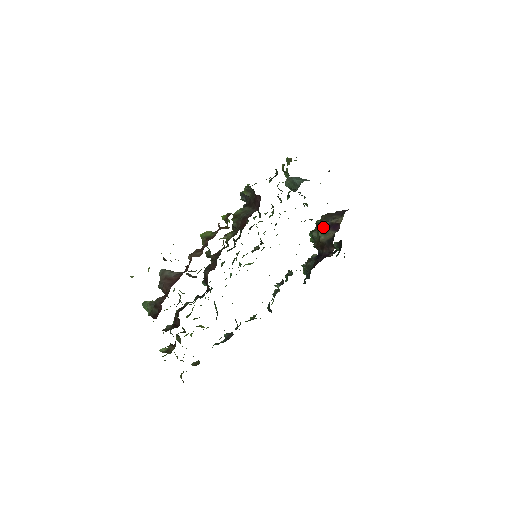
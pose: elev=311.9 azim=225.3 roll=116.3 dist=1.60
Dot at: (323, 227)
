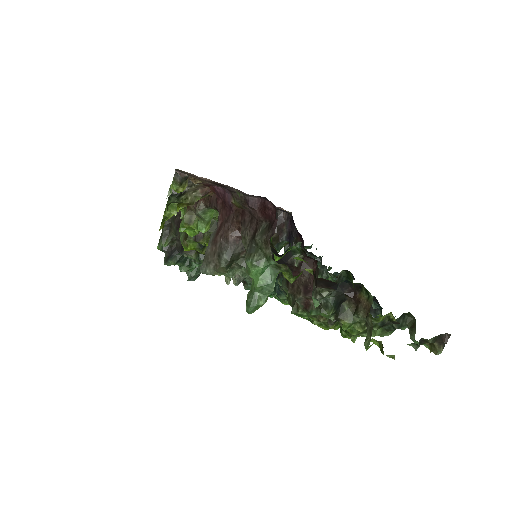
Dot at: occluded
